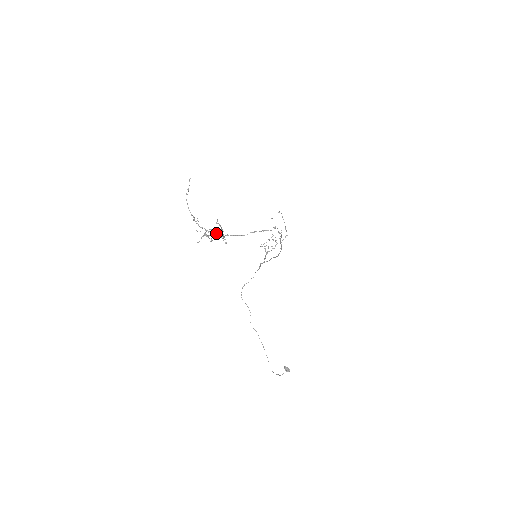
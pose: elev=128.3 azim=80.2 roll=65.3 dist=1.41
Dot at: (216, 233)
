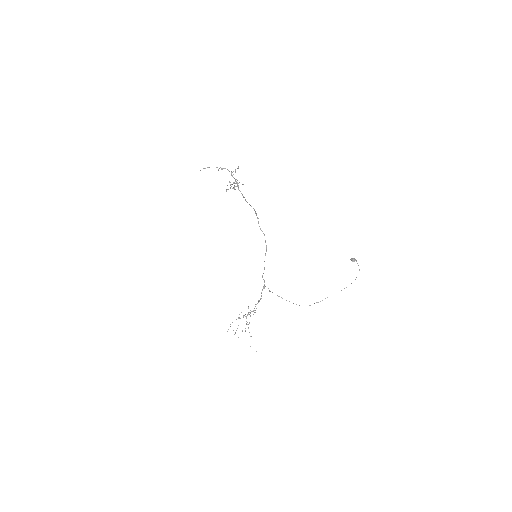
Dot at: occluded
